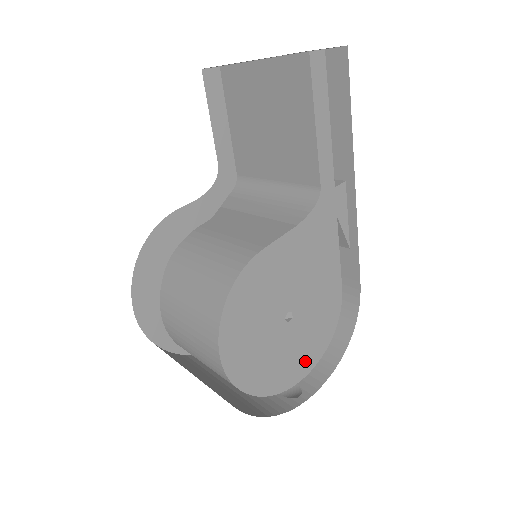
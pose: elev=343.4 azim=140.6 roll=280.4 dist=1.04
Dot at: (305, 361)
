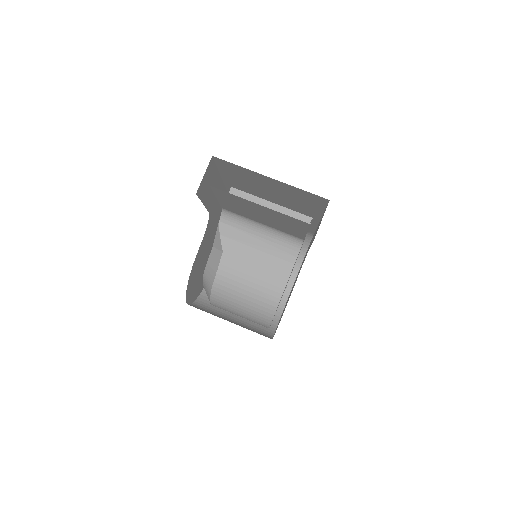
Dot at: occluded
